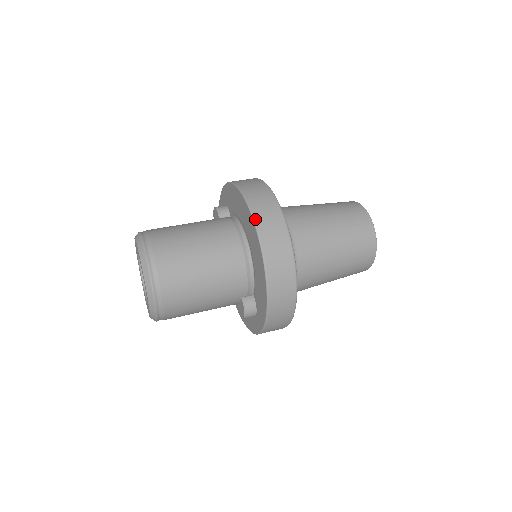
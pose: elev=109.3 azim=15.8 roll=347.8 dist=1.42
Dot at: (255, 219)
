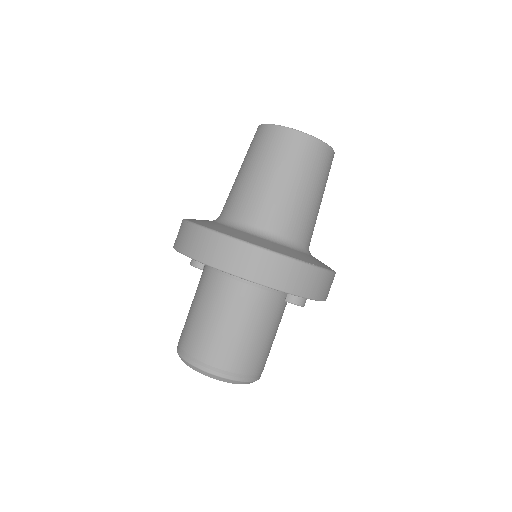
Dot at: (222, 269)
